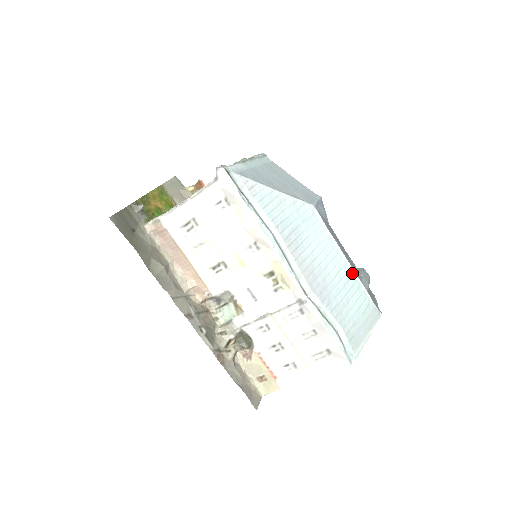
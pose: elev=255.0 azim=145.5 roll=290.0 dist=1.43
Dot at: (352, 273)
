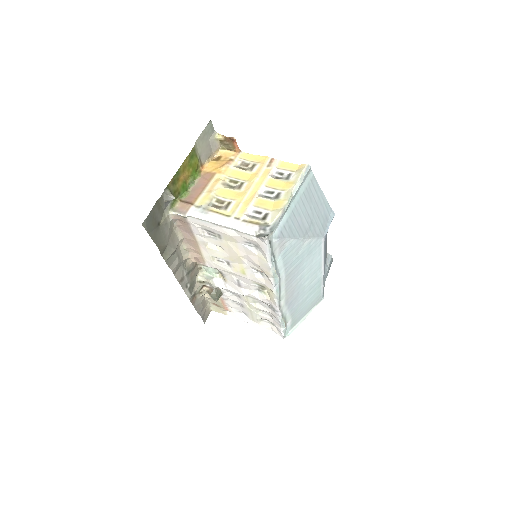
Dot at: (321, 279)
